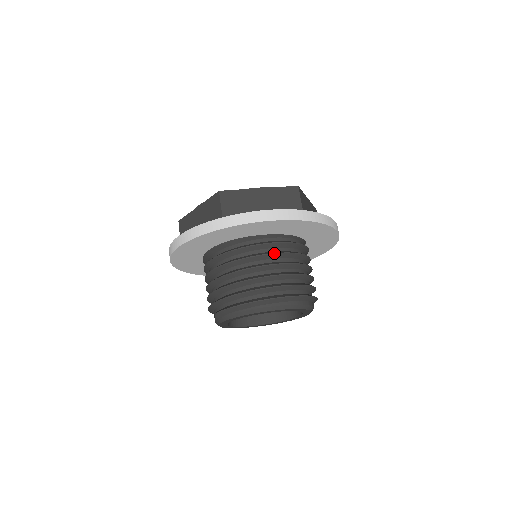
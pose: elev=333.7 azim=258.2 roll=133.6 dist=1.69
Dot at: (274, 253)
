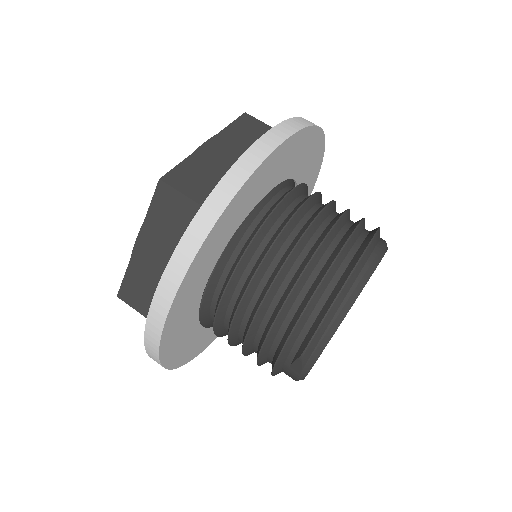
Dot at: (301, 205)
